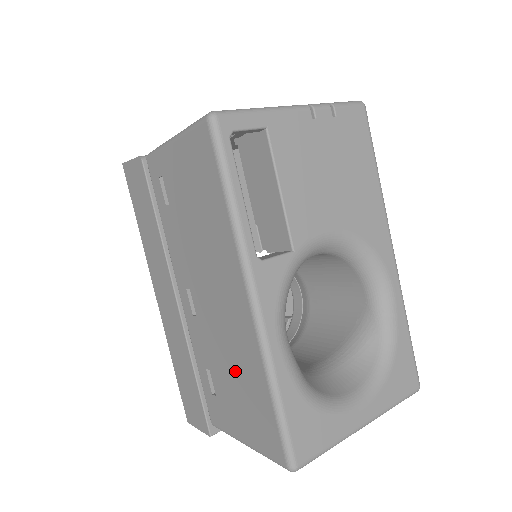
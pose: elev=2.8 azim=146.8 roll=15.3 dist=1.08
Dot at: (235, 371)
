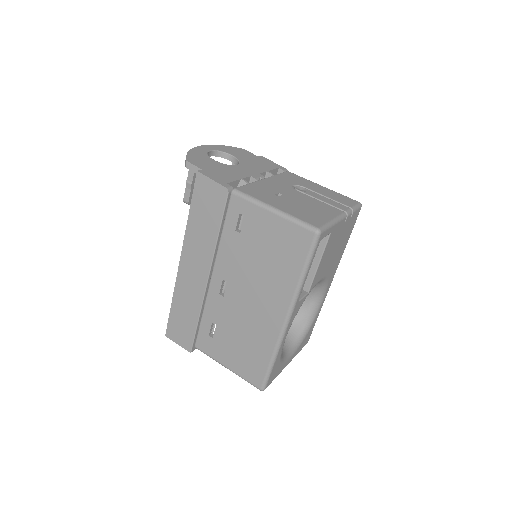
Dot at: (245, 338)
